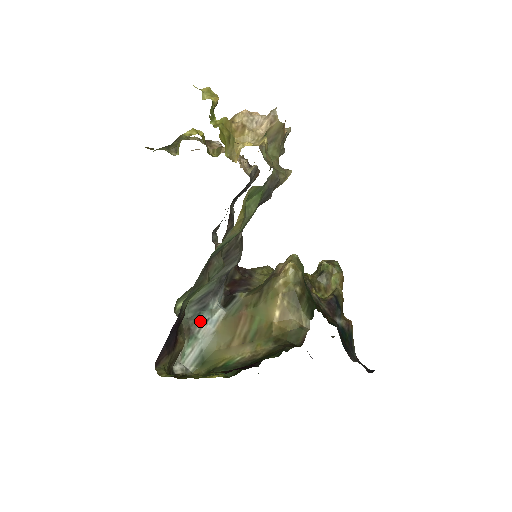
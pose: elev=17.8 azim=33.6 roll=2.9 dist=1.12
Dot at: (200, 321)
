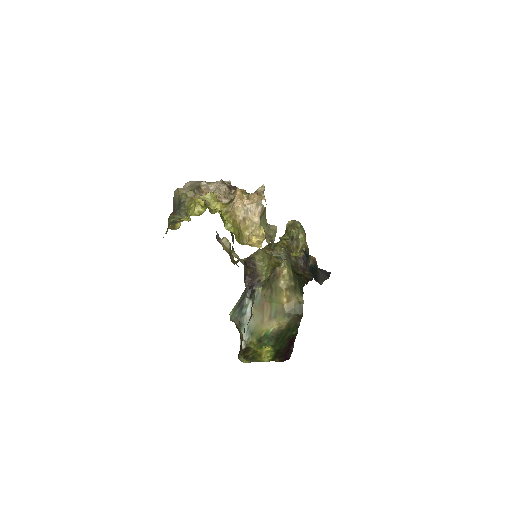
Dot at: (243, 315)
